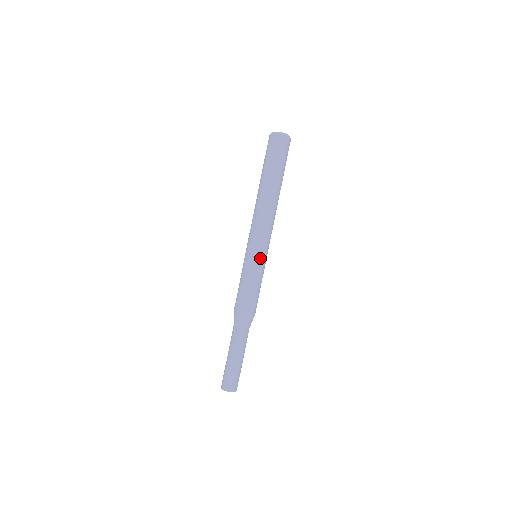
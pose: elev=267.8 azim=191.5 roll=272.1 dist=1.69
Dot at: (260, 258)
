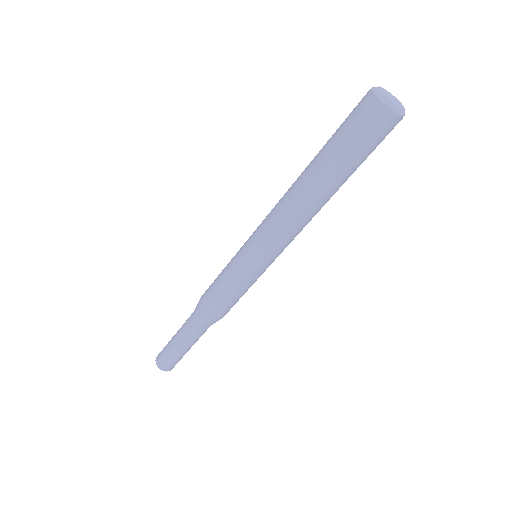
Dot at: (251, 265)
